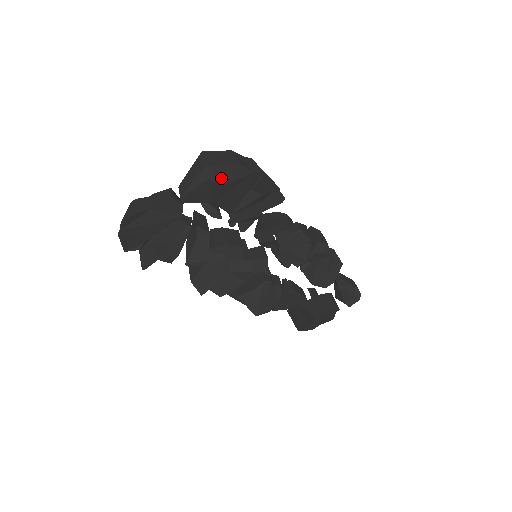
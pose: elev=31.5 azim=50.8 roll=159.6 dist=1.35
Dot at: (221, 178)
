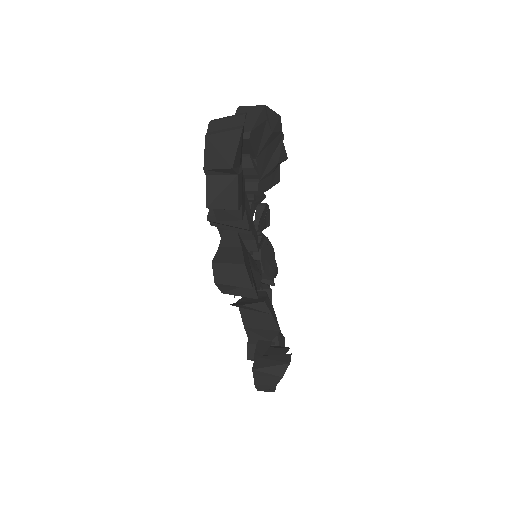
Dot at: (271, 124)
